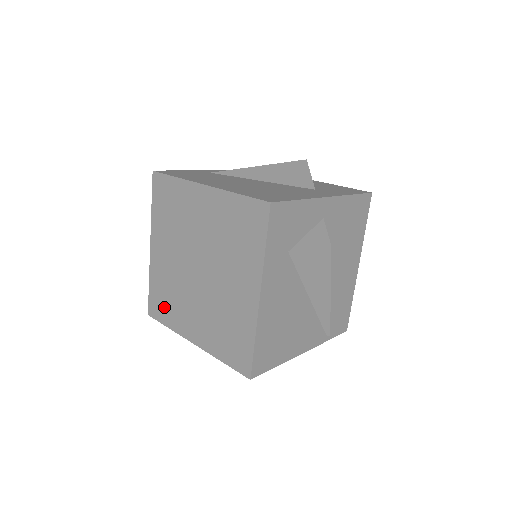
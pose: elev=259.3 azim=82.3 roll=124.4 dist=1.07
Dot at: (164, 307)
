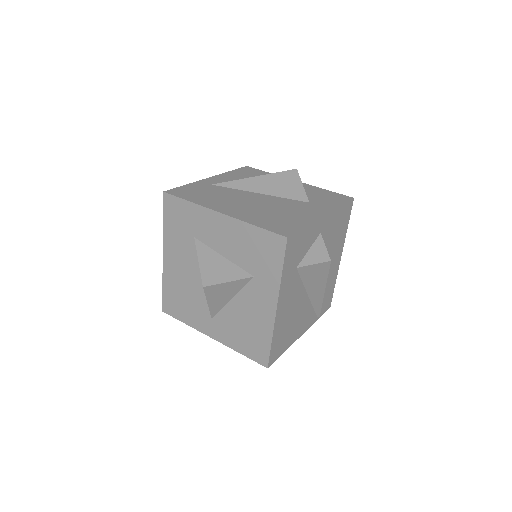
Dot at: (180, 307)
